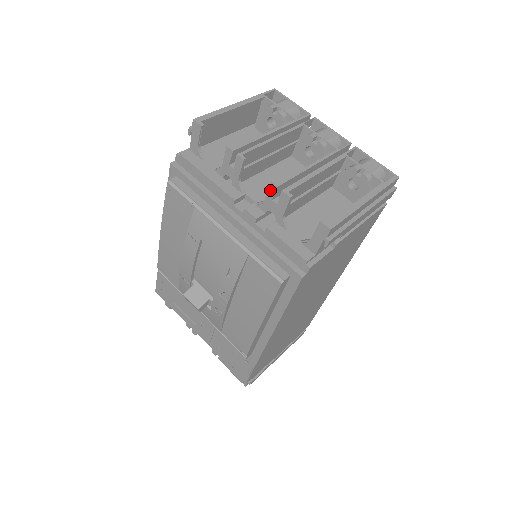
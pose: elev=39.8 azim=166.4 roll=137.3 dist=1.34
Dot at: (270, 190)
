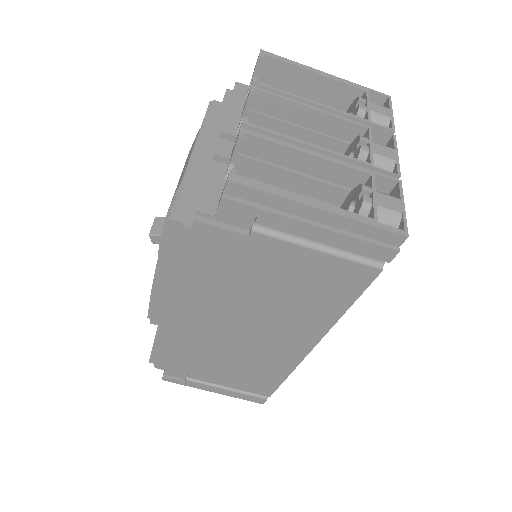
Dot at: (240, 127)
